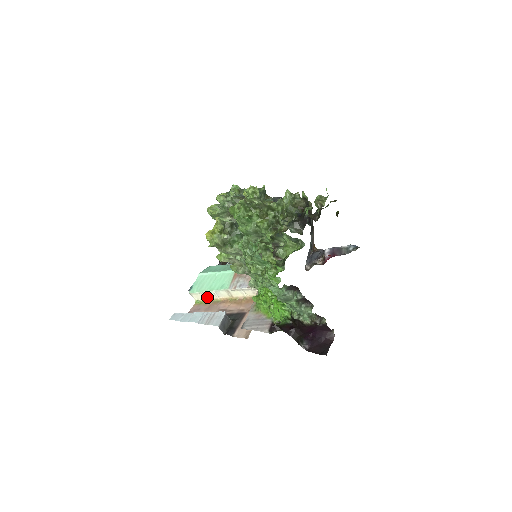
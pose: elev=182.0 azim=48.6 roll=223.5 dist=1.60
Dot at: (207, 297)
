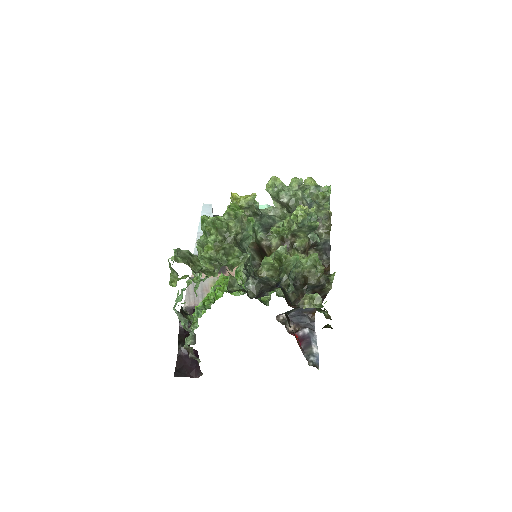
Dot at: occluded
